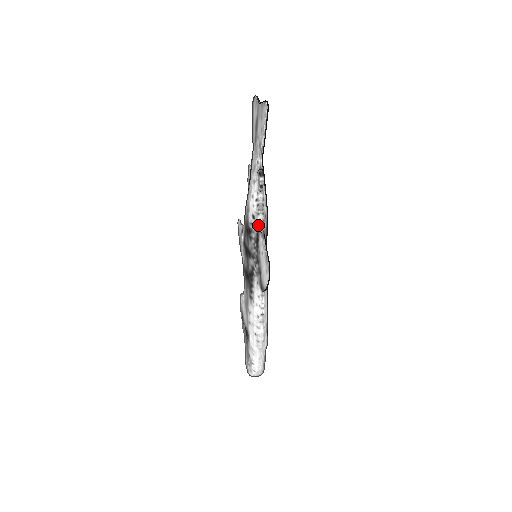
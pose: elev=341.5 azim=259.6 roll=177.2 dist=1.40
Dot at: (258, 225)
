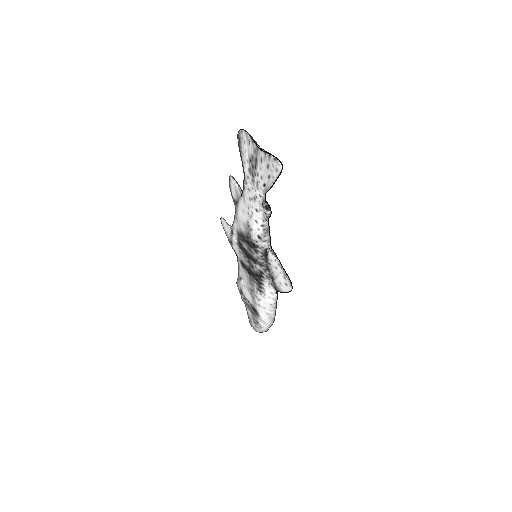
Dot at: (266, 244)
